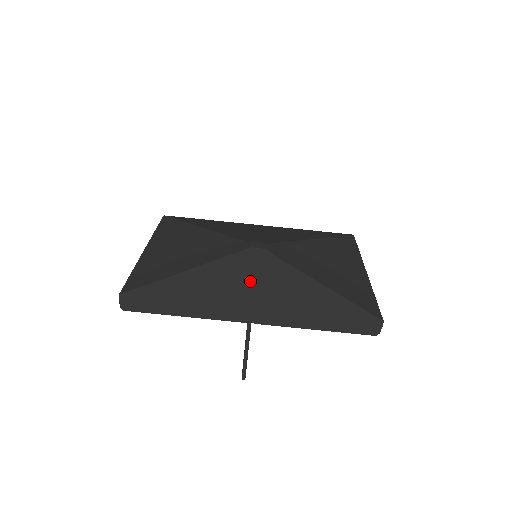
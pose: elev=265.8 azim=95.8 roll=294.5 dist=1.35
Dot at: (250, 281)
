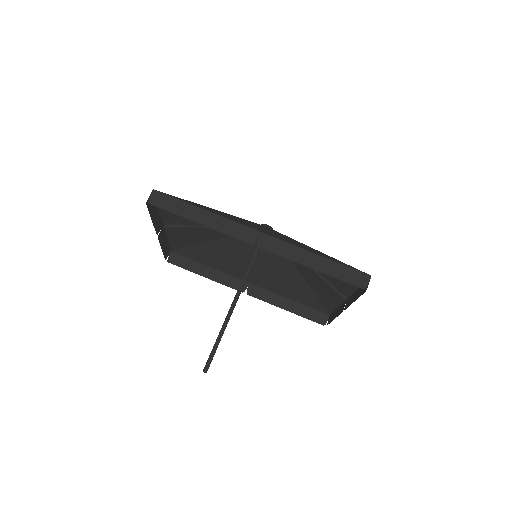
Dot at: (260, 228)
